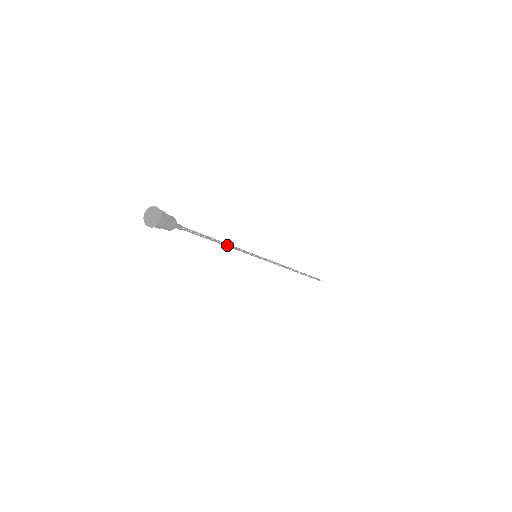
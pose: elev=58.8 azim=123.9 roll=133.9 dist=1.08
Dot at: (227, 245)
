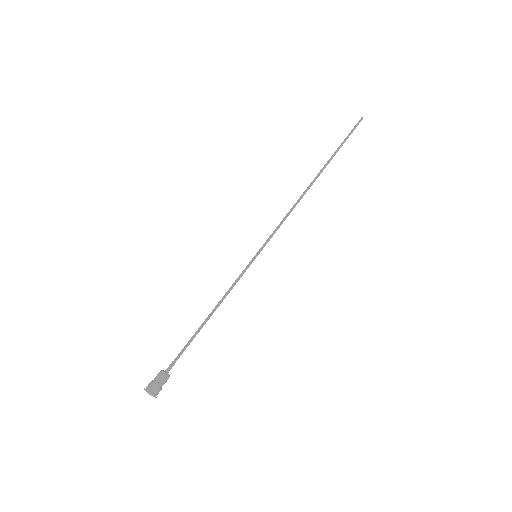
Dot at: (220, 303)
